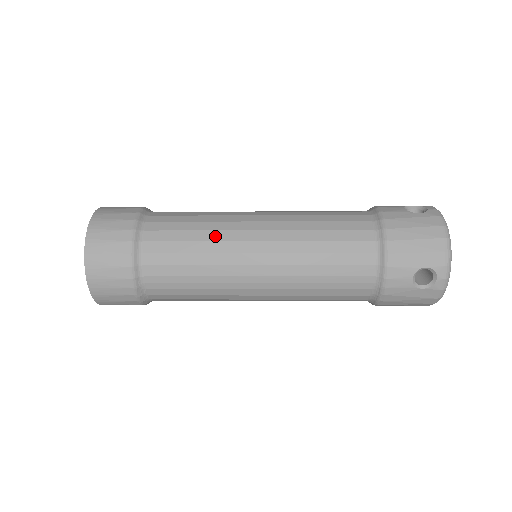
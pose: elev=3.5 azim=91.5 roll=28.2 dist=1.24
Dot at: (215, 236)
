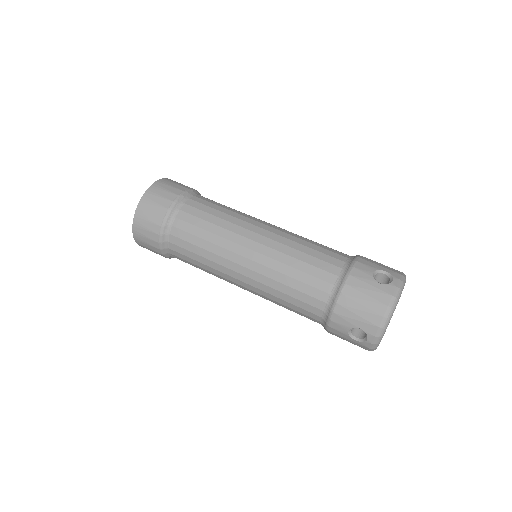
Dot at: occluded
